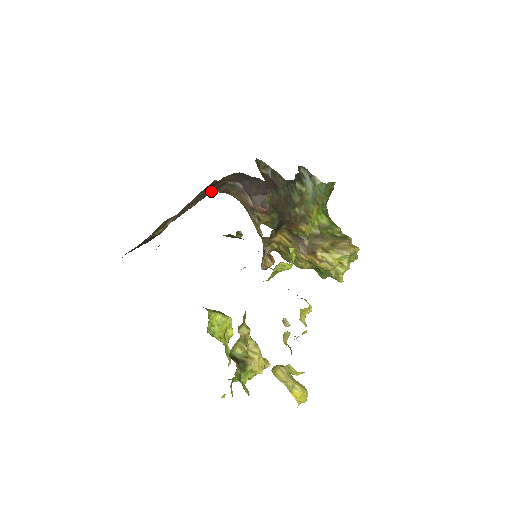
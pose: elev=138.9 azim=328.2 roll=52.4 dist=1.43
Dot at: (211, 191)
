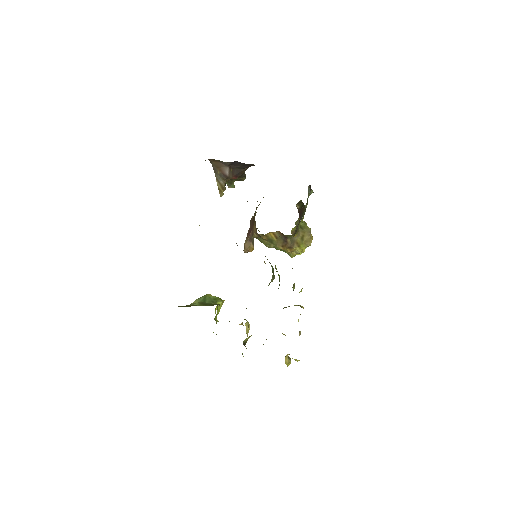
Dot at: occluded
